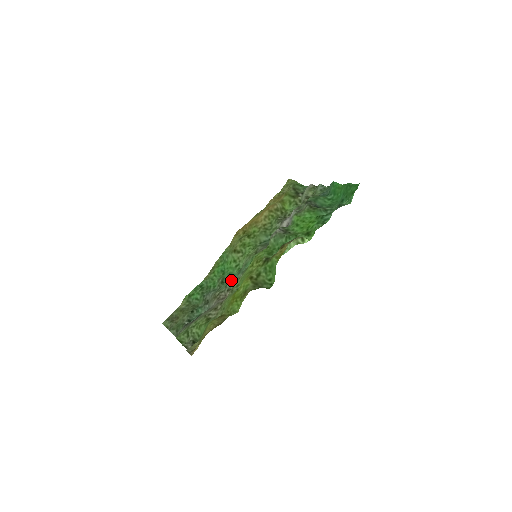
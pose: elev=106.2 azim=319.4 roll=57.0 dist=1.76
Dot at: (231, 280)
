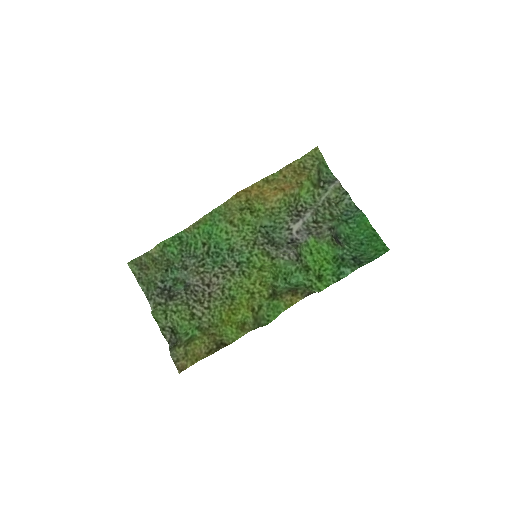
Dot at: (220, 263)
